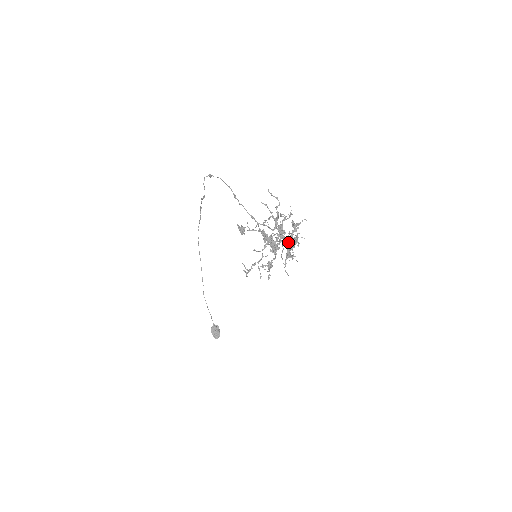
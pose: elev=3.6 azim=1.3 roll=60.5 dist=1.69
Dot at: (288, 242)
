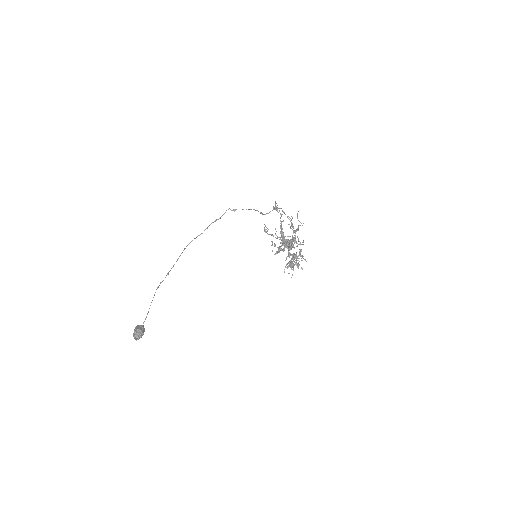
Dot at: occluded
